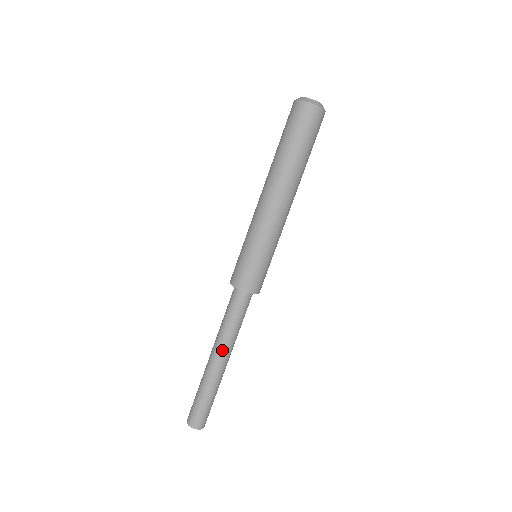
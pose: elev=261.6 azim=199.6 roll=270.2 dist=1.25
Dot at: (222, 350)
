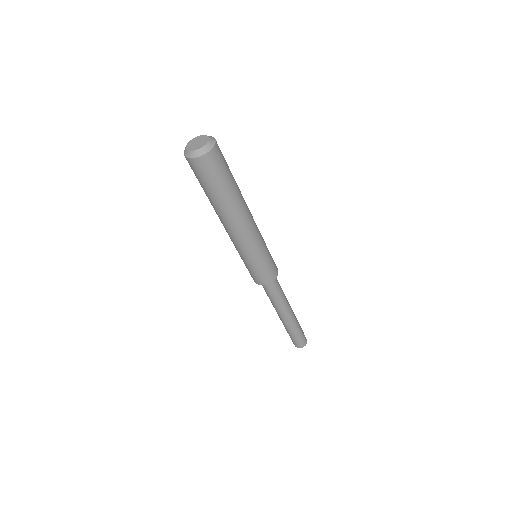
Dot at: (286, 310)
